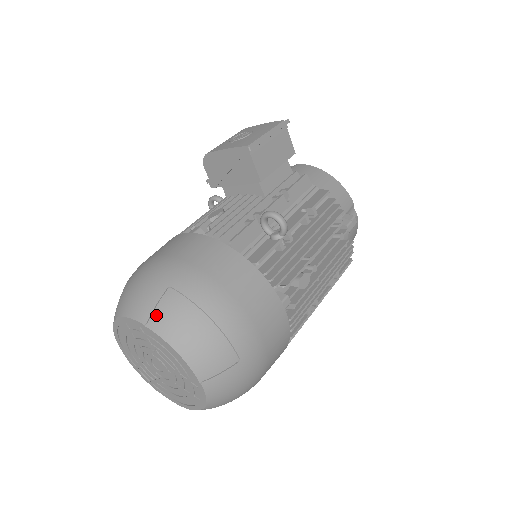
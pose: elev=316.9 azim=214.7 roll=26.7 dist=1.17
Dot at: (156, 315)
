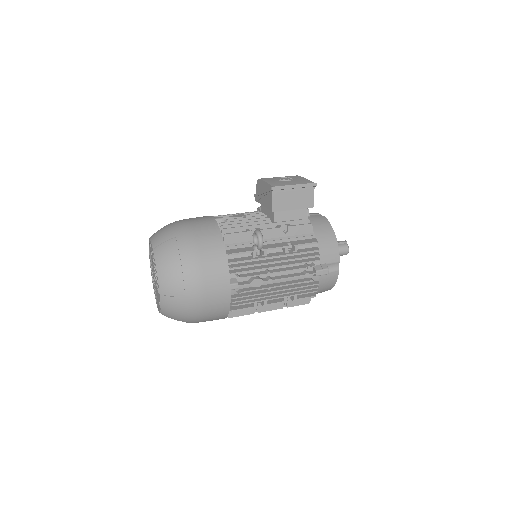
Dot at: (160, 247)
